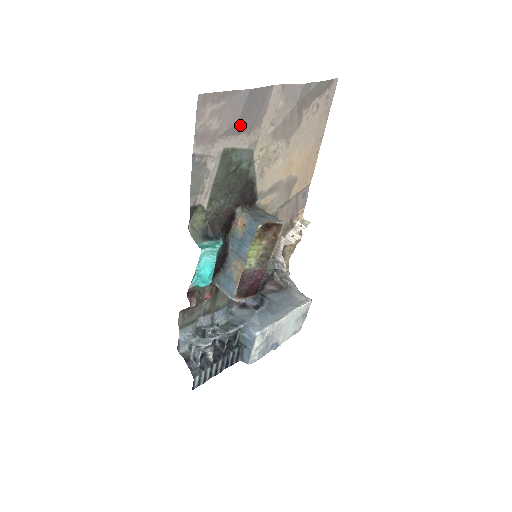
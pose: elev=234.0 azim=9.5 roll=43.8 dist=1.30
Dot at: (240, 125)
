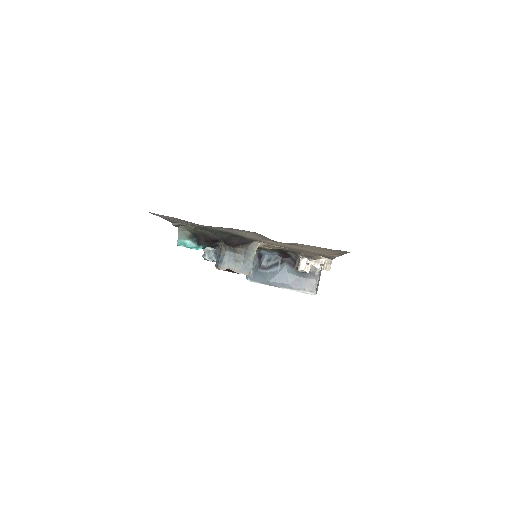
Dot at: occluded
